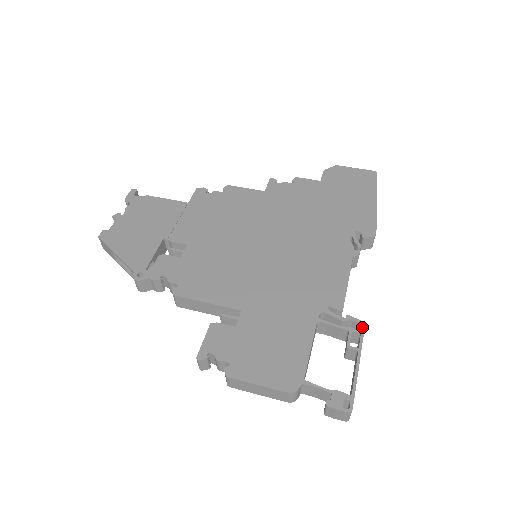
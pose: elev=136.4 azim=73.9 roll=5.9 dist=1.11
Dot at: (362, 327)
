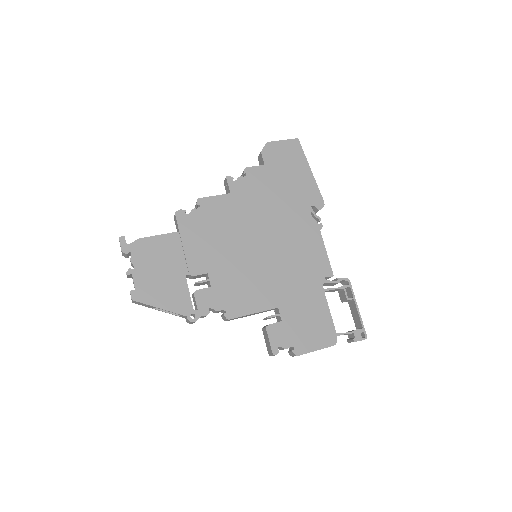
Dot at: (349, 282)
